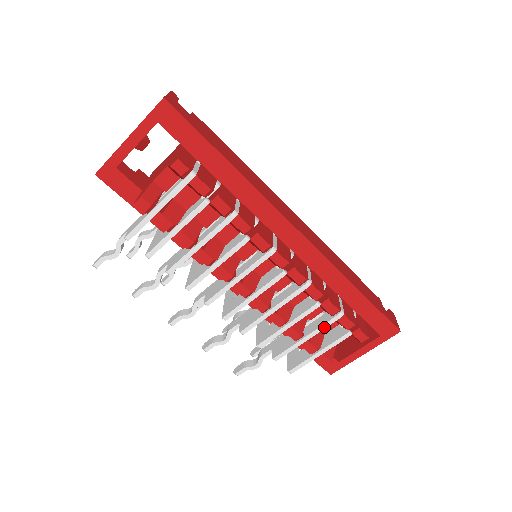
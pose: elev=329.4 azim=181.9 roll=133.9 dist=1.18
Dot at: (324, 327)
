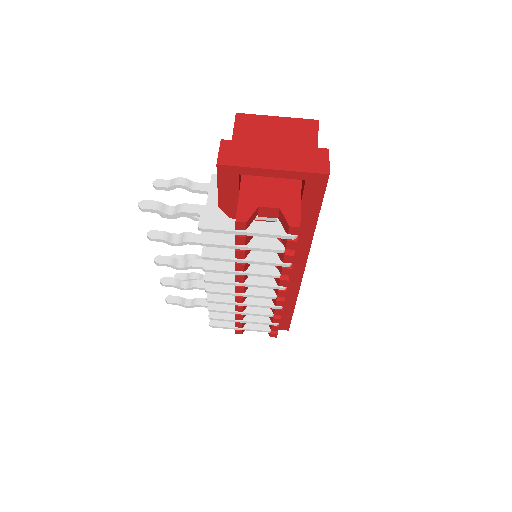
Dot at: occluded
